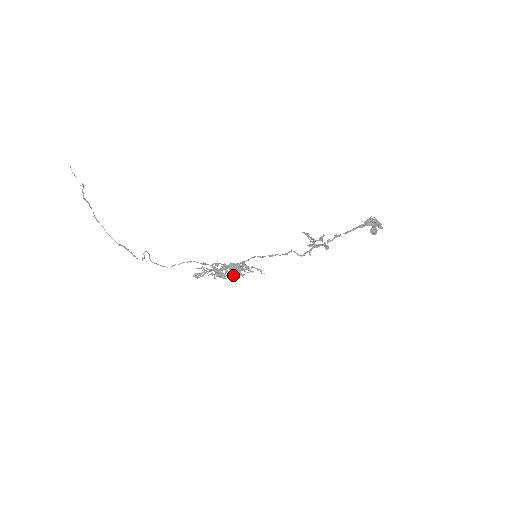
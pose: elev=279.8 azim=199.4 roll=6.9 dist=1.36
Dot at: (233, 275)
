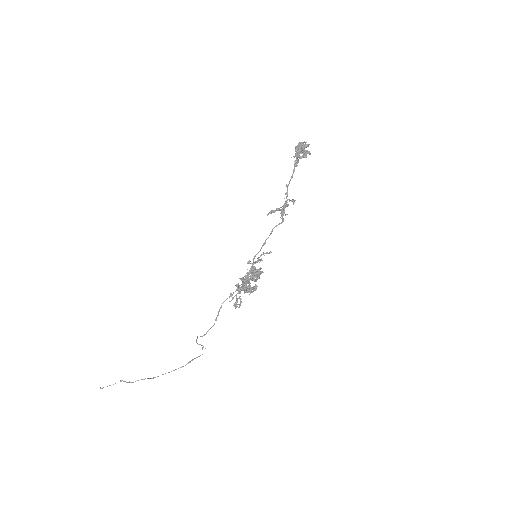
Dot at: occluded
